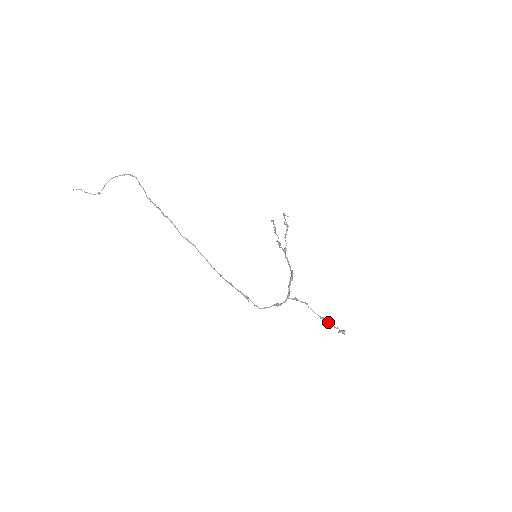
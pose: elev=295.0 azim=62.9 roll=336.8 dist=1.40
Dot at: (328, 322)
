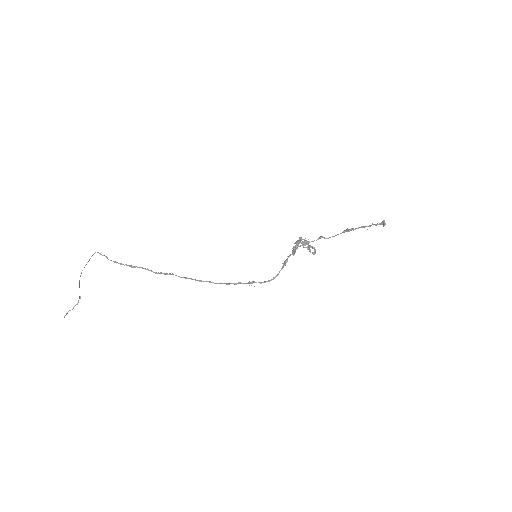
Dot at: (355, 229)
